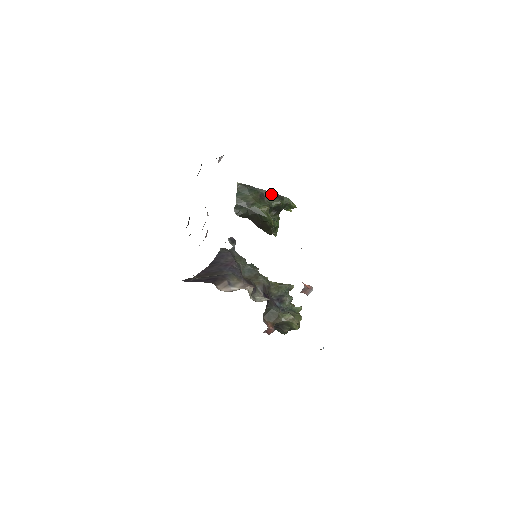
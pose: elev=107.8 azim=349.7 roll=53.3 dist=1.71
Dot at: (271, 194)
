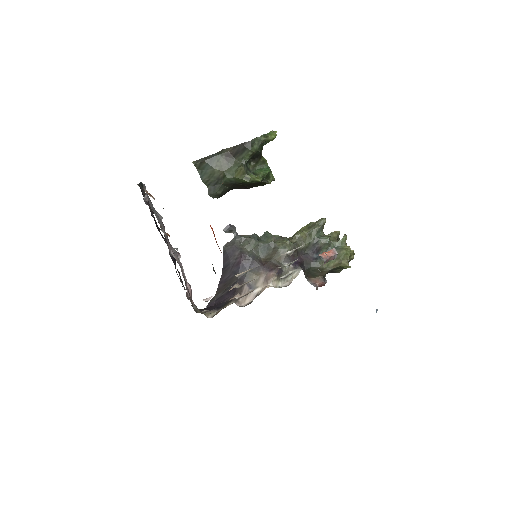
Dot at: (236, 148)
